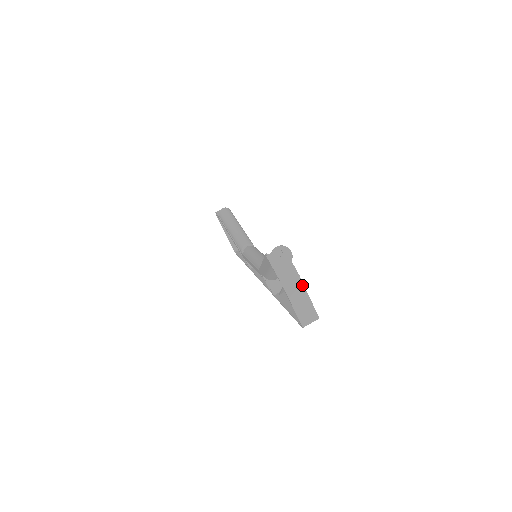
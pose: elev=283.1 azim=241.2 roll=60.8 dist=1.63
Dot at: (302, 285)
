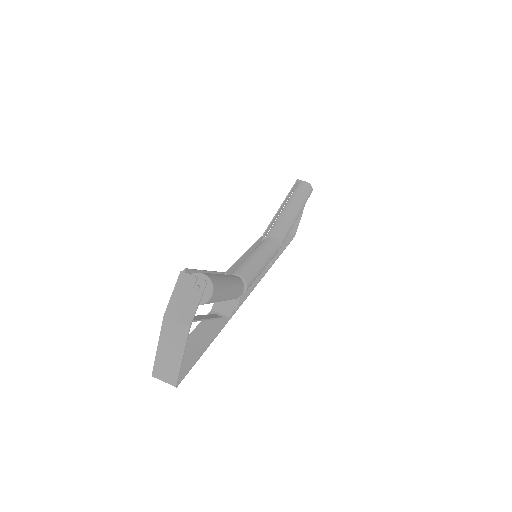
Dot at: (185, 340)
